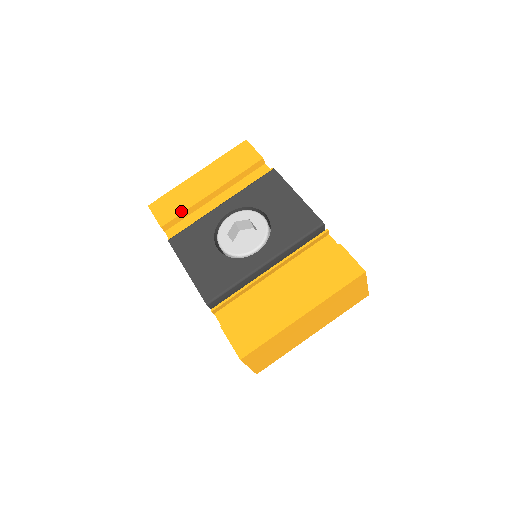
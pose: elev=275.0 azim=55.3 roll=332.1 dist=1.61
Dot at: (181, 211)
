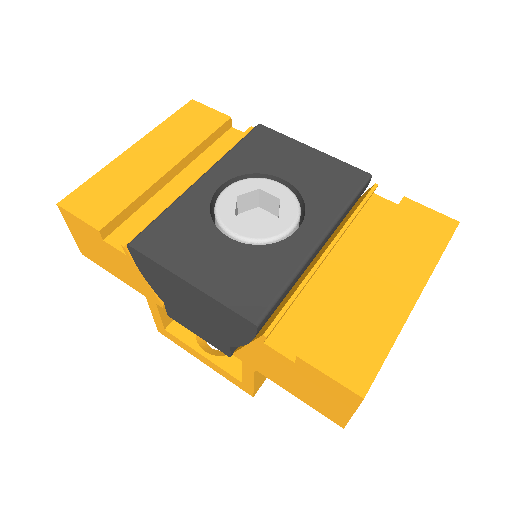
Dot at: (128, 201)
